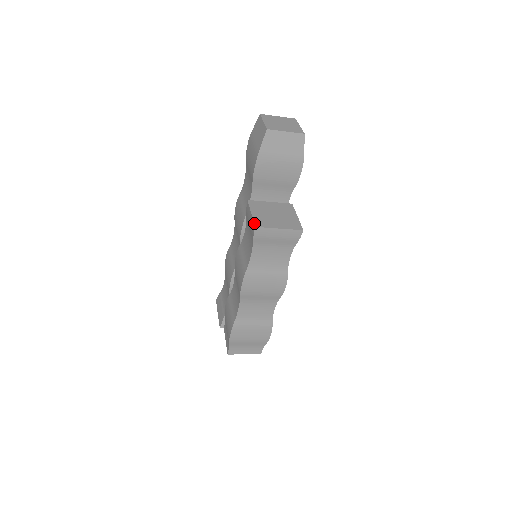
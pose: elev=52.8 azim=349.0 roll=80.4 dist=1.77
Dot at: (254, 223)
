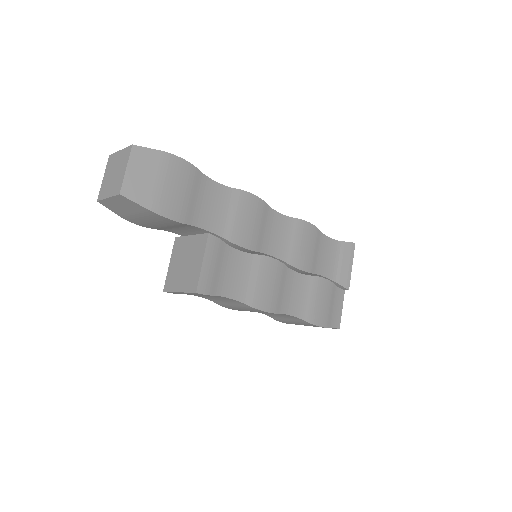
Dot at: occluded
